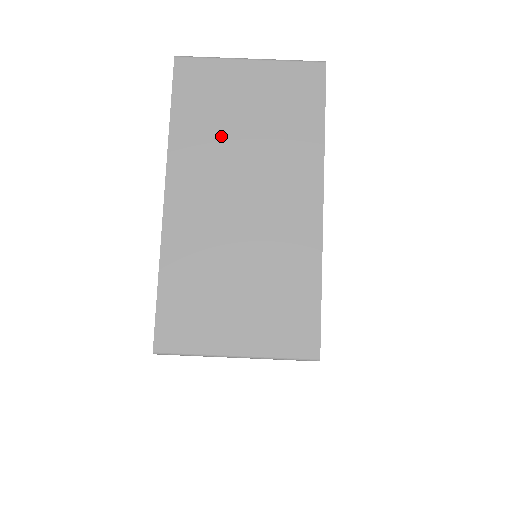
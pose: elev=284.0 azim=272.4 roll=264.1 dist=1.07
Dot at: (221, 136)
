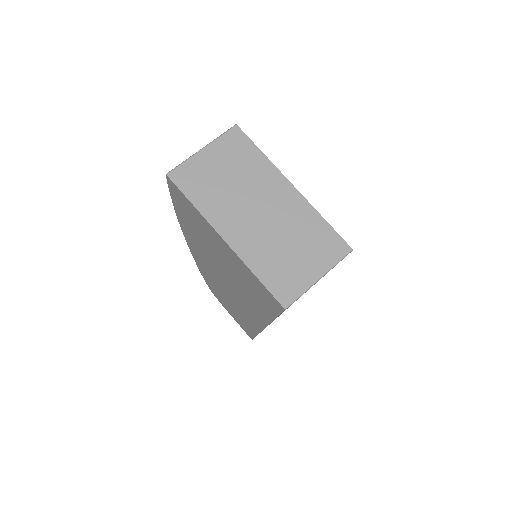
Dot at: (223, 193)
